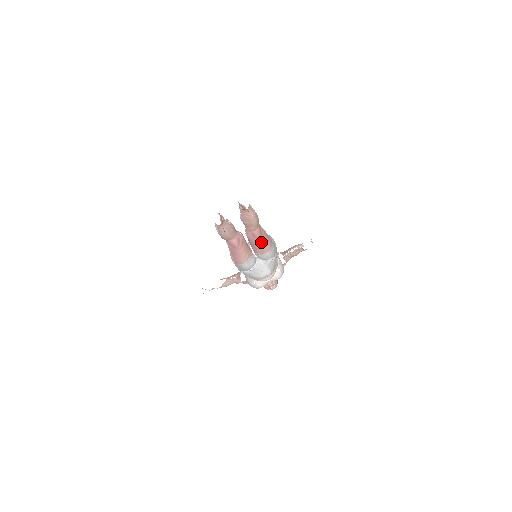
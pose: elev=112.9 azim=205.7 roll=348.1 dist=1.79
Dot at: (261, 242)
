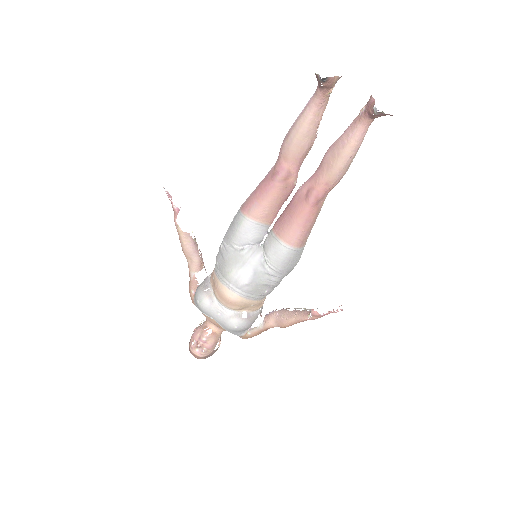
Dot at: (301, 215)
